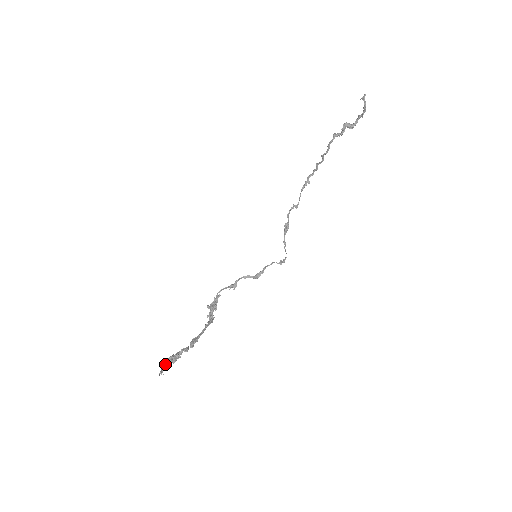
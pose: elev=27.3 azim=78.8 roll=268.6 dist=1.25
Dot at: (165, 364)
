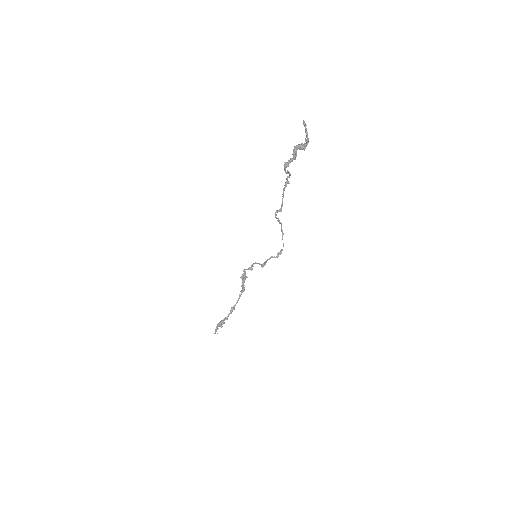
Dot at: (217, 328)
